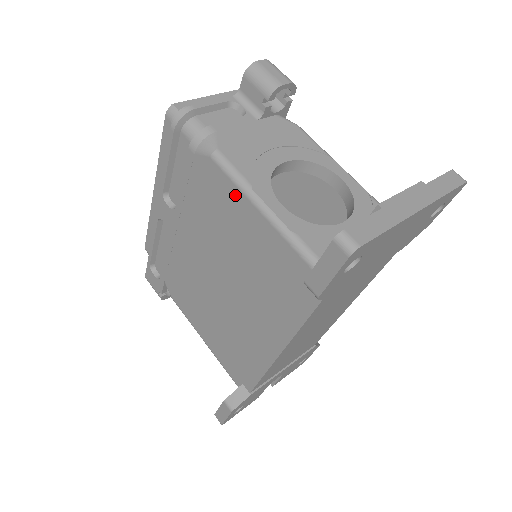
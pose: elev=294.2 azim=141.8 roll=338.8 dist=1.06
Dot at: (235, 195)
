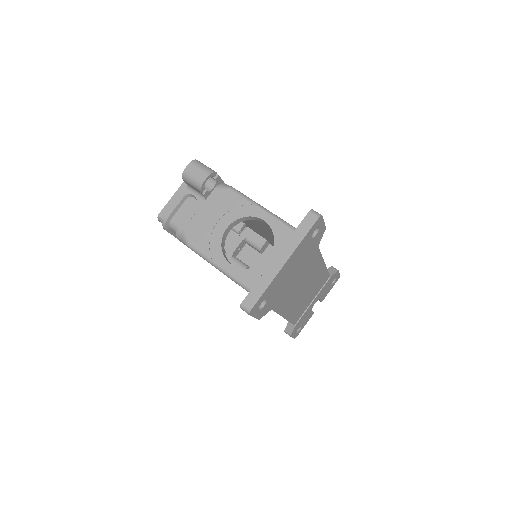
Dot at: occluded
